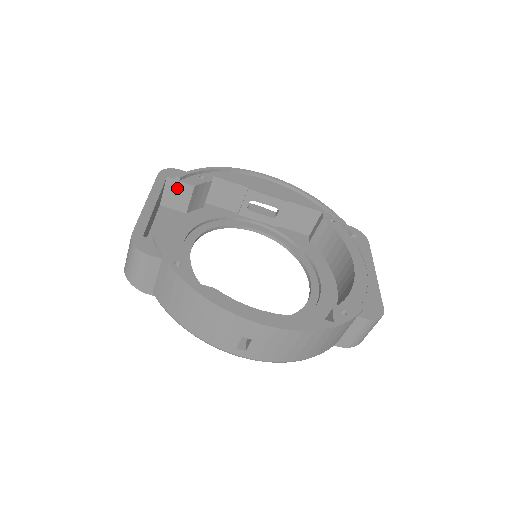
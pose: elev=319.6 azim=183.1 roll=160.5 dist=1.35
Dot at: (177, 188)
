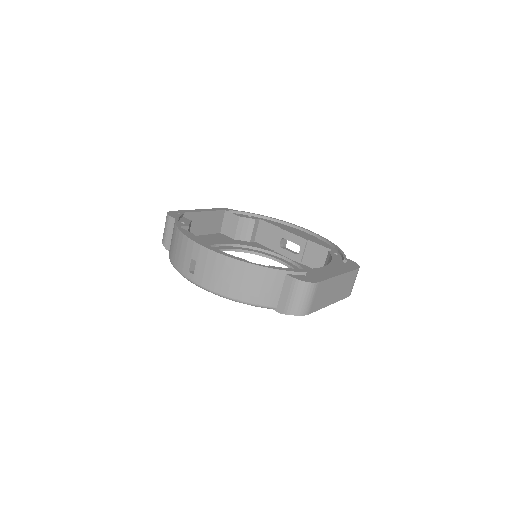
Dot at: (230, 219)
